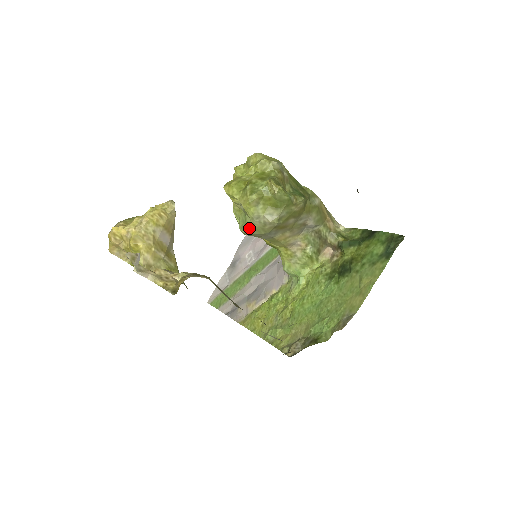
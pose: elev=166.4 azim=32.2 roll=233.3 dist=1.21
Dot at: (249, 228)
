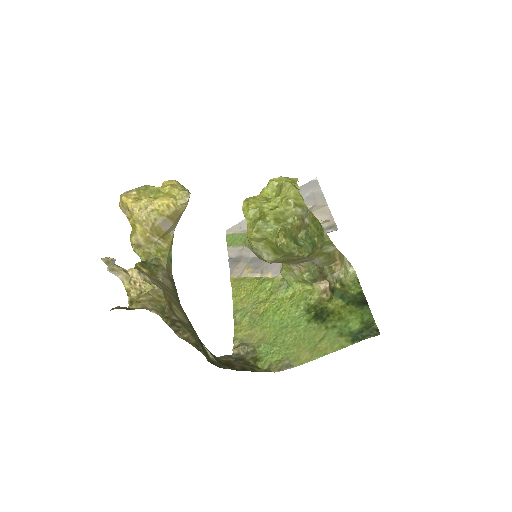
Dot at: occluded
